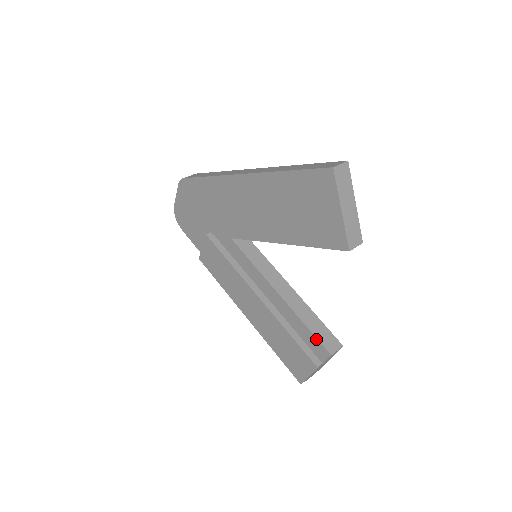
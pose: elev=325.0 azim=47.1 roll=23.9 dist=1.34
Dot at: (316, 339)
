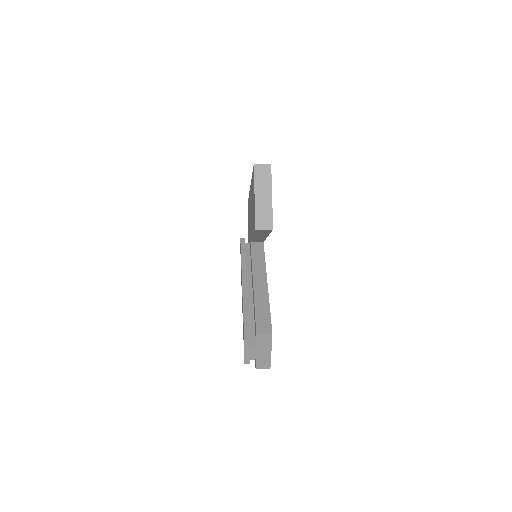
Dot at: (255, 321)
